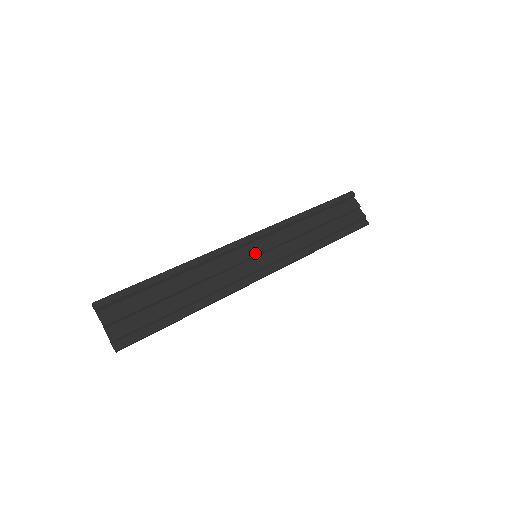
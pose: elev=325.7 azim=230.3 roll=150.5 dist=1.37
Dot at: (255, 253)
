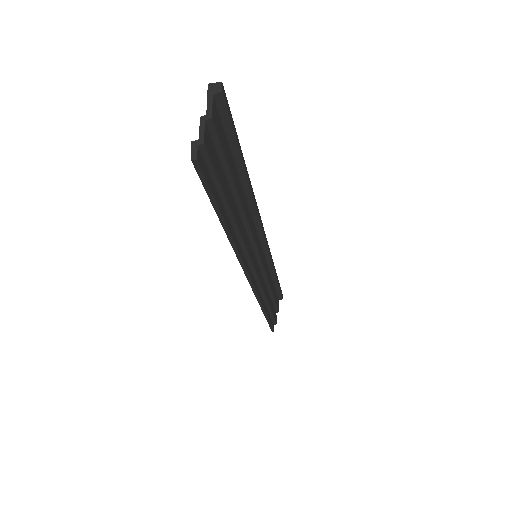
Dot at: (260, 253)
